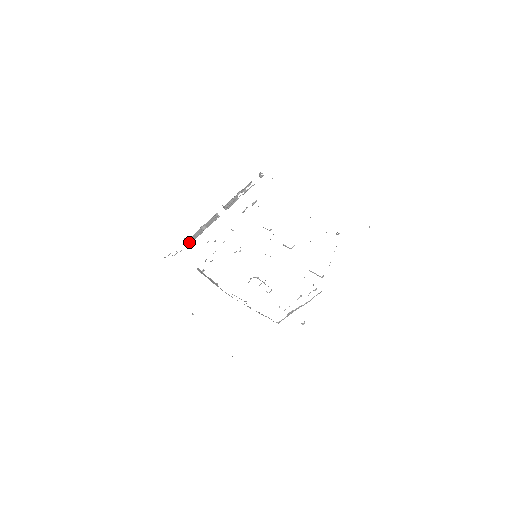
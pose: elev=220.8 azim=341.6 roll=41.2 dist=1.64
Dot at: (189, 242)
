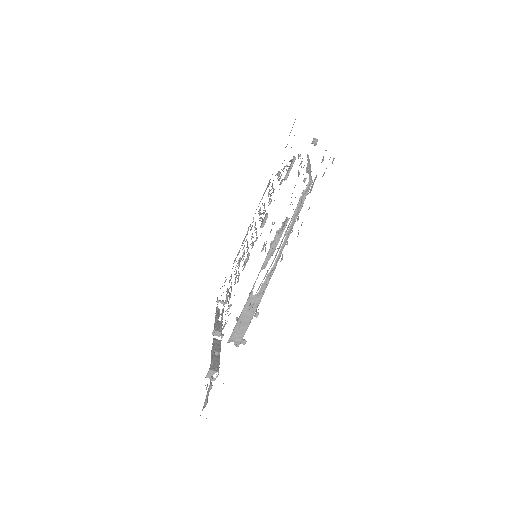
Dot at: (215, 372)
